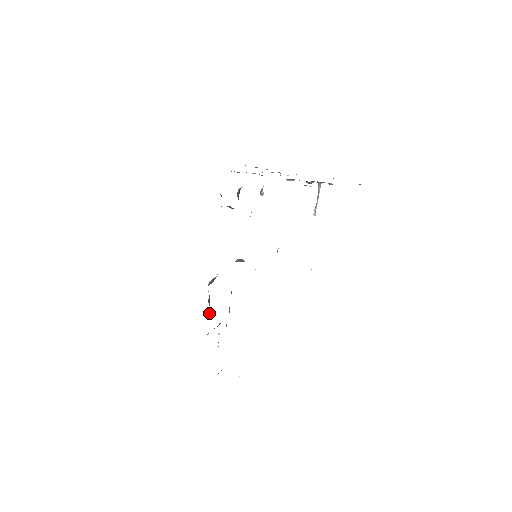
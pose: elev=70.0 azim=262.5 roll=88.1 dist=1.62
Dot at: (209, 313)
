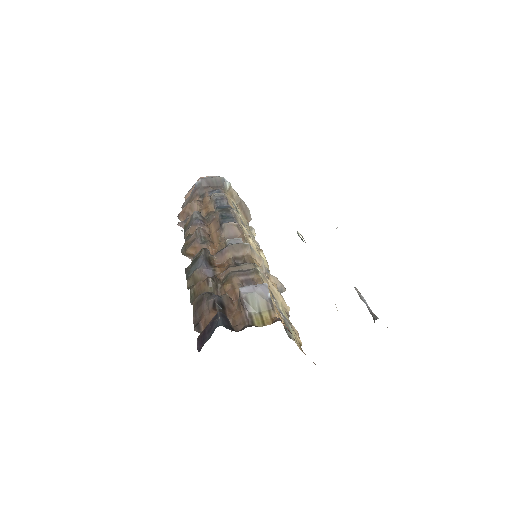
Dot at: occluded
